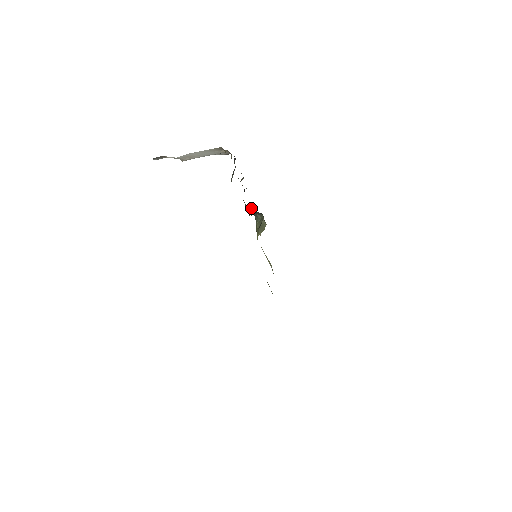
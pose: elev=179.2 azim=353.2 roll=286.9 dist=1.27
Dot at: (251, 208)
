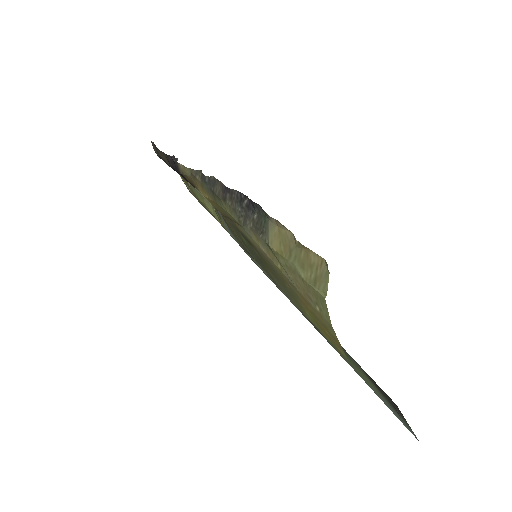
Dot at: occluded
